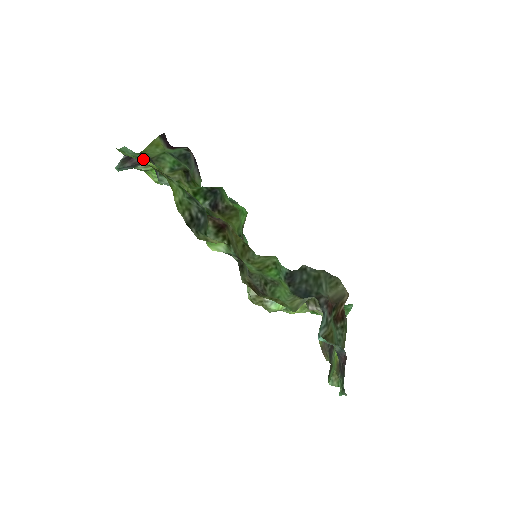
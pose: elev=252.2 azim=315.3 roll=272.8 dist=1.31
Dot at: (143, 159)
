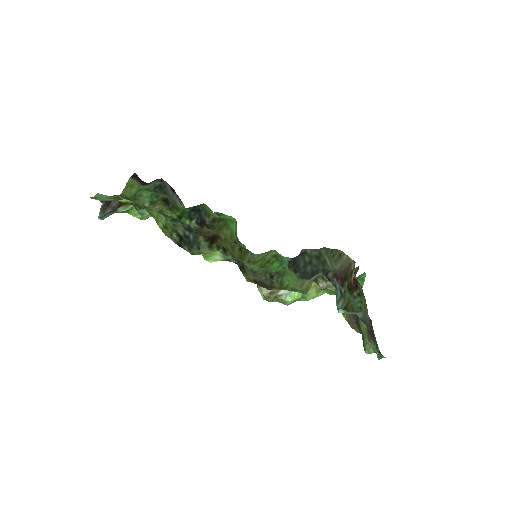
Dot at: (118, 199)
